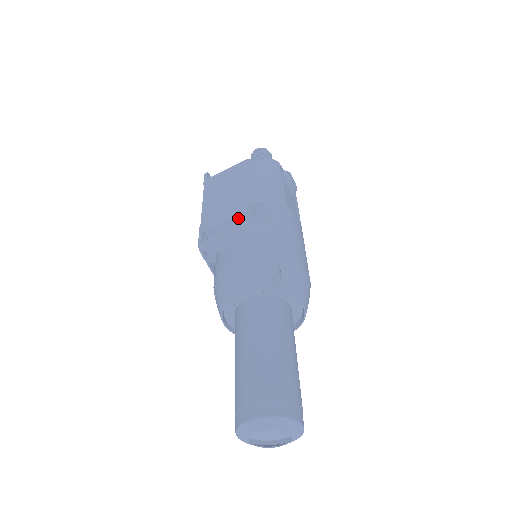
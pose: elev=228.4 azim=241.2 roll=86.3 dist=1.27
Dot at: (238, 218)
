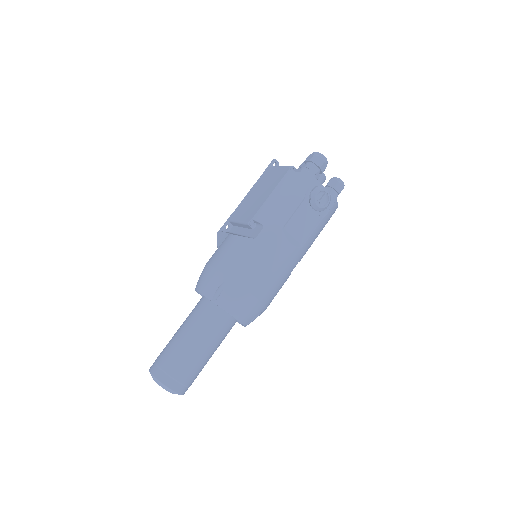
Dot at: (244, 225)
